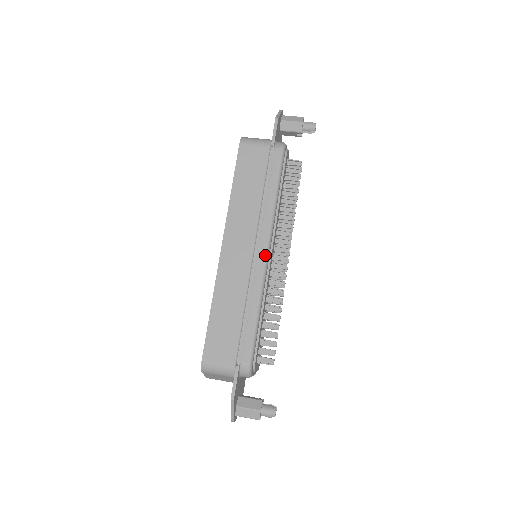
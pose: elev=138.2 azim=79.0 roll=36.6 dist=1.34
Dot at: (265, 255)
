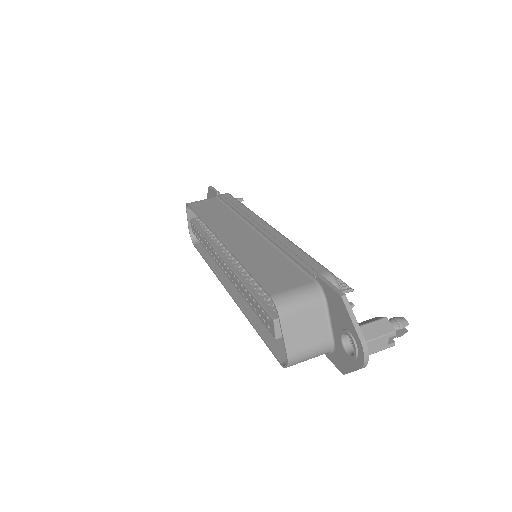
Dot at: (267, 224)
